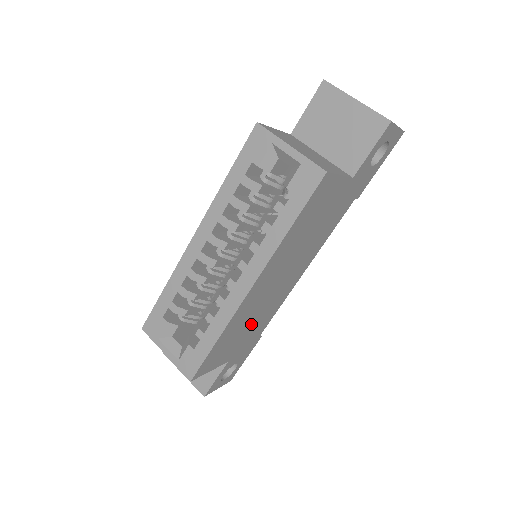
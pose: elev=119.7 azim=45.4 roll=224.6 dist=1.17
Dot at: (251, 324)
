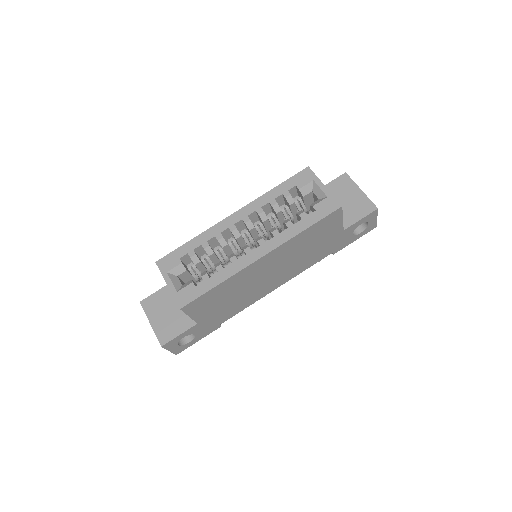
Dot at: (232, 299)
